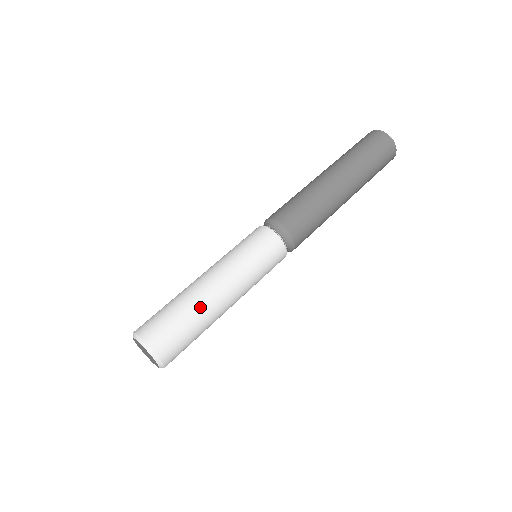
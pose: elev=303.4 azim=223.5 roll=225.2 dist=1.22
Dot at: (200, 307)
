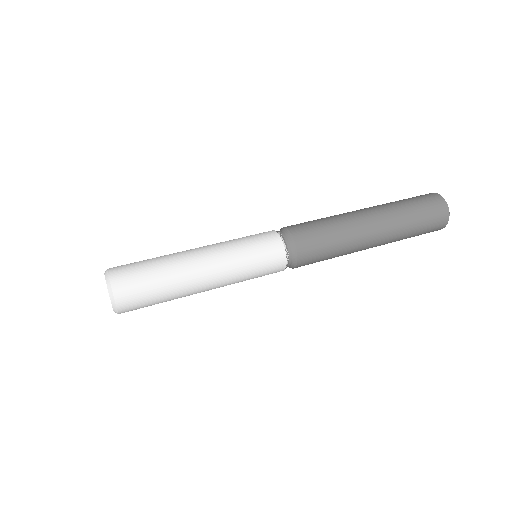
Dot at: (178, 285)
